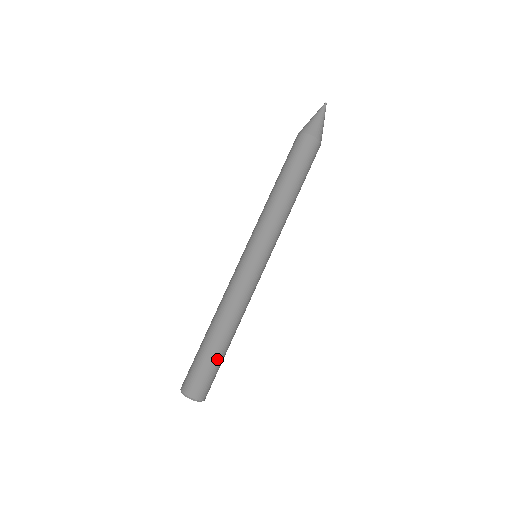
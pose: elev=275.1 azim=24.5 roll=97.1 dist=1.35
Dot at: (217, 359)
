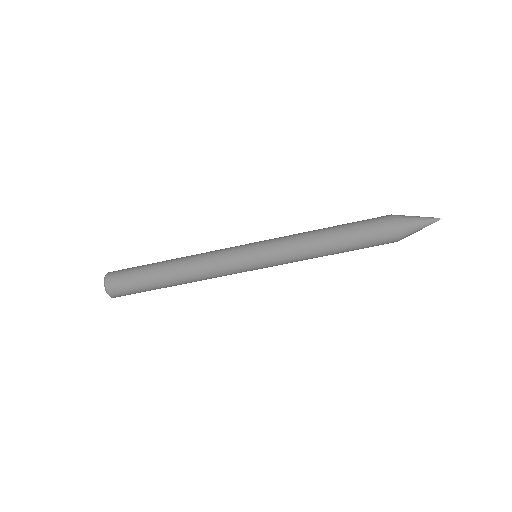
Dot at: (152, 289)
